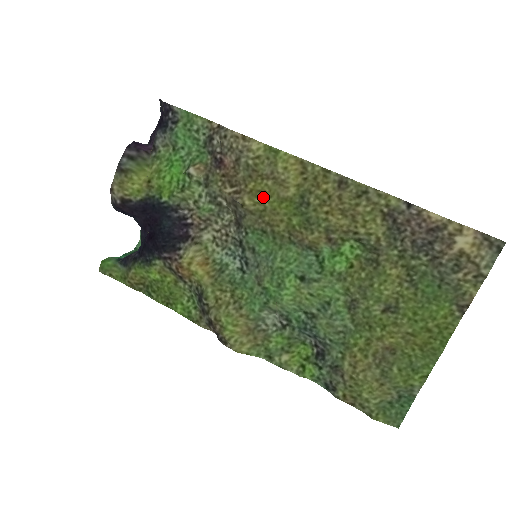
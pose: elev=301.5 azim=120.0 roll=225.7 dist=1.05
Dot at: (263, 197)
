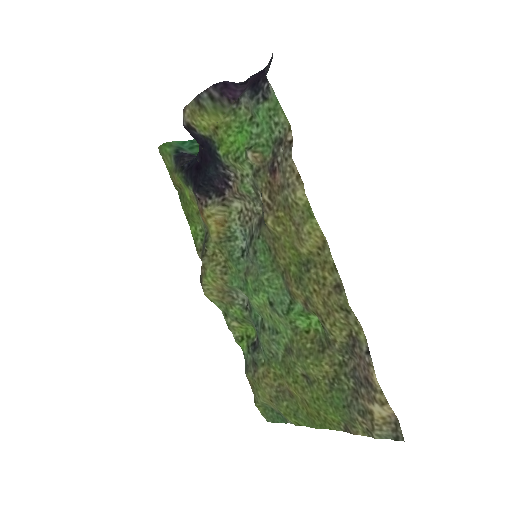
Dot at: (283, 231)
